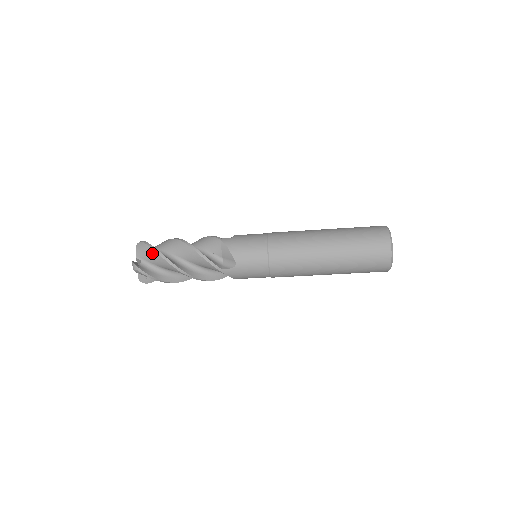
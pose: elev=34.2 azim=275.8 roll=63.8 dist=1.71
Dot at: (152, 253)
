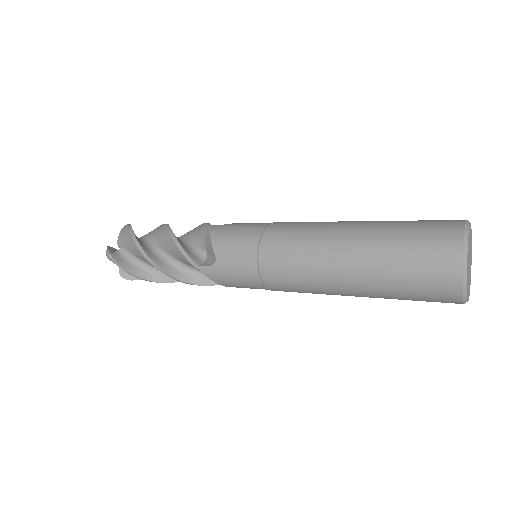
Dot at: occluded
